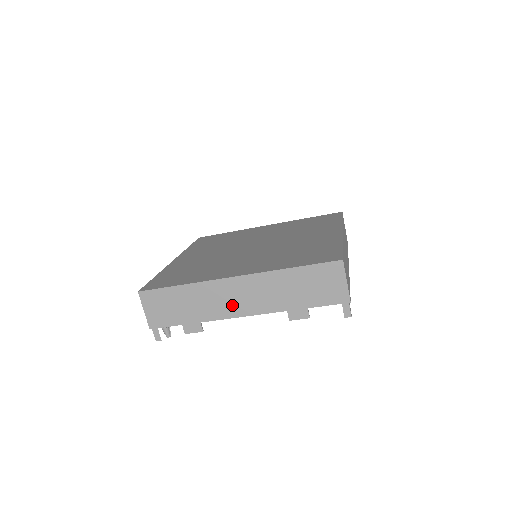
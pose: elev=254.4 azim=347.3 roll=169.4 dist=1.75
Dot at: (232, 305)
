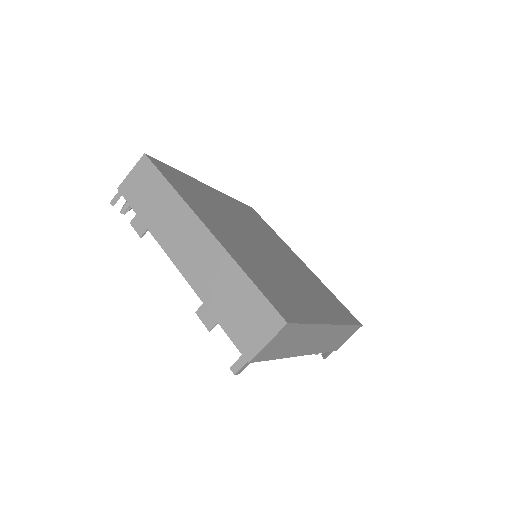
Dot at: (179, 245)
